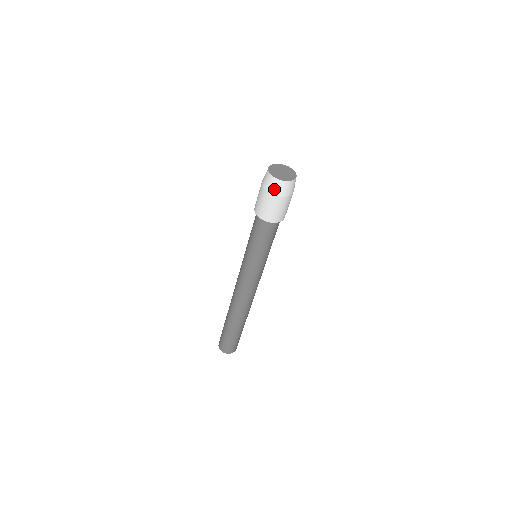
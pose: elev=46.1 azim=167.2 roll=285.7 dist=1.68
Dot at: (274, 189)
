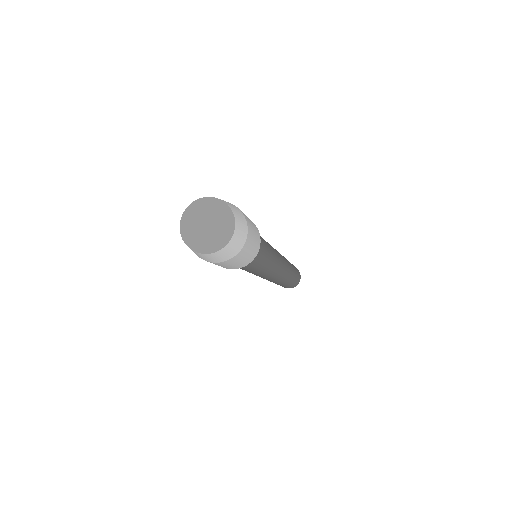
Dot at: (217, 259)
